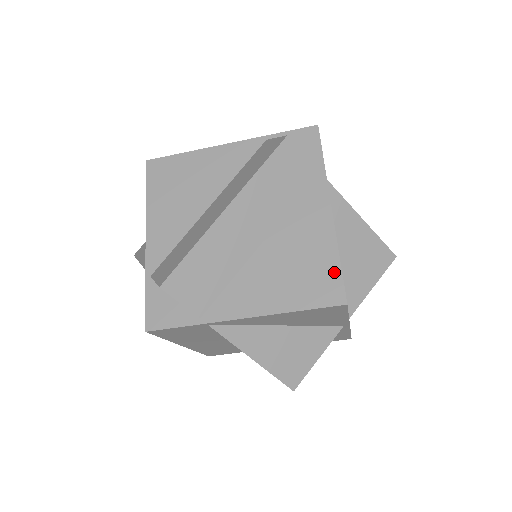
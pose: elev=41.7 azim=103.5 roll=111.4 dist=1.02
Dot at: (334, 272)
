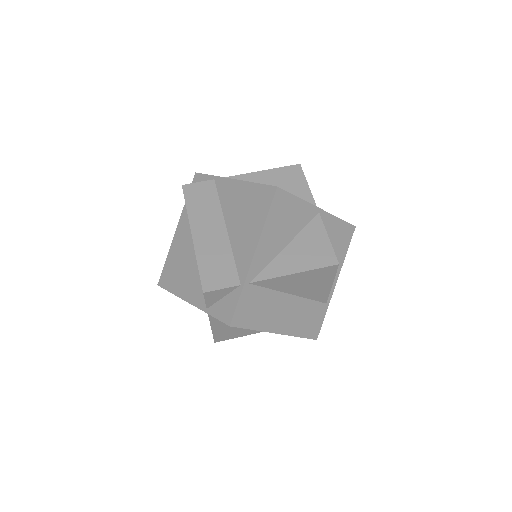
Dot at: (259, 189)
